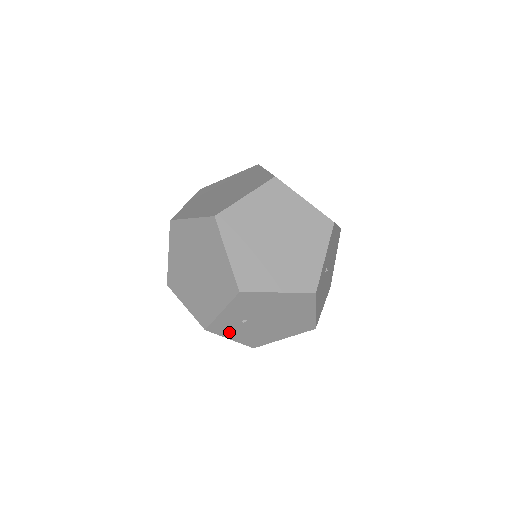
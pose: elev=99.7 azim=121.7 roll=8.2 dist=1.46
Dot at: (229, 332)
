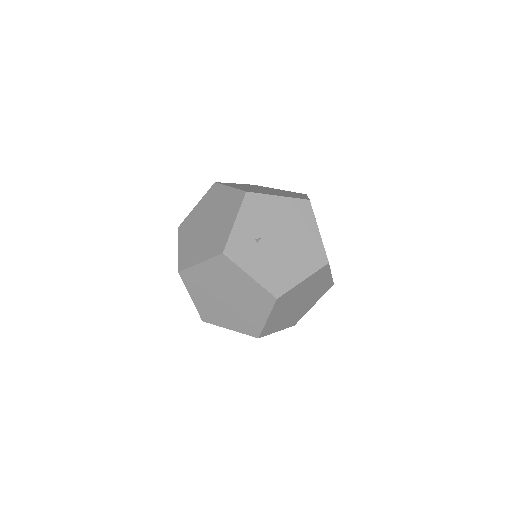
Dot at: (246, 261)
